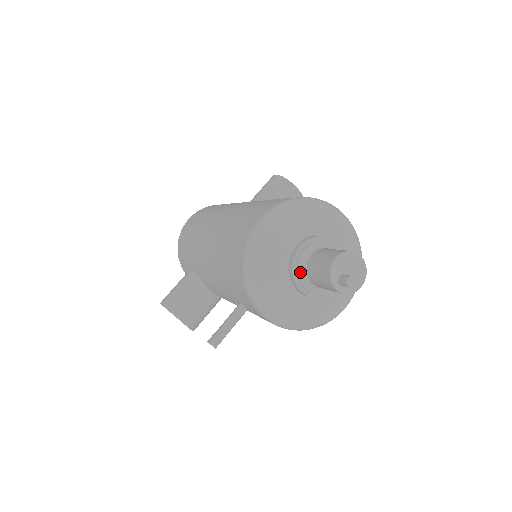
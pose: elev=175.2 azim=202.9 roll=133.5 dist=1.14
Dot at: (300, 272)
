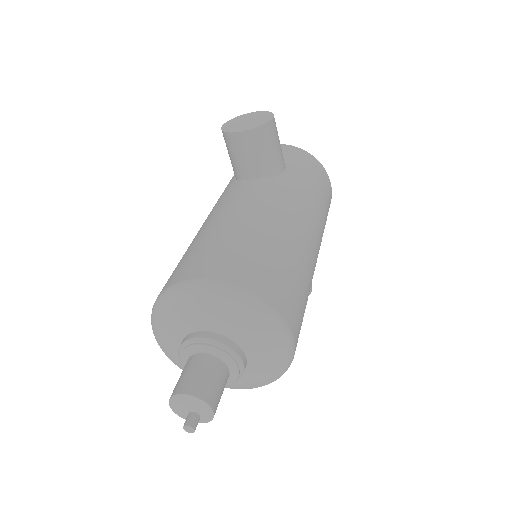
Dot at: occluded
